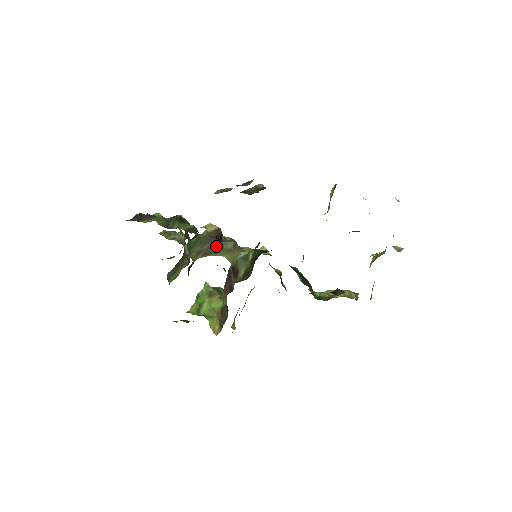
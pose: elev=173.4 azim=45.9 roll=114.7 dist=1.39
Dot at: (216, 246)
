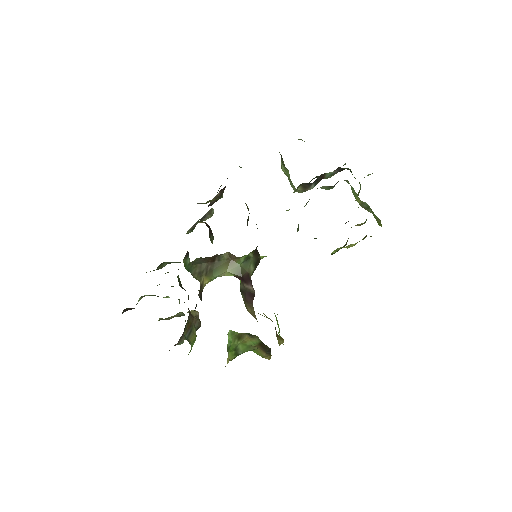
Dot at: (210, 239)
